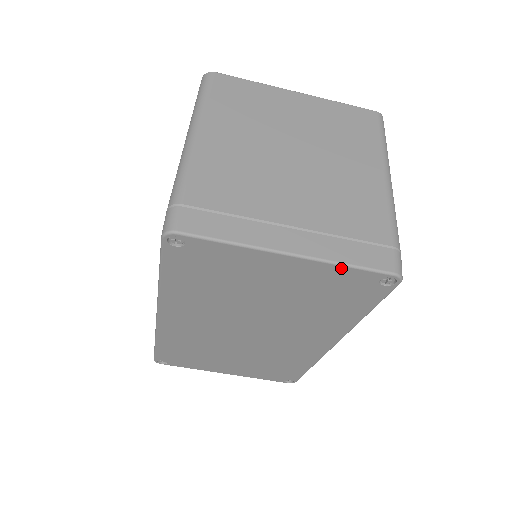
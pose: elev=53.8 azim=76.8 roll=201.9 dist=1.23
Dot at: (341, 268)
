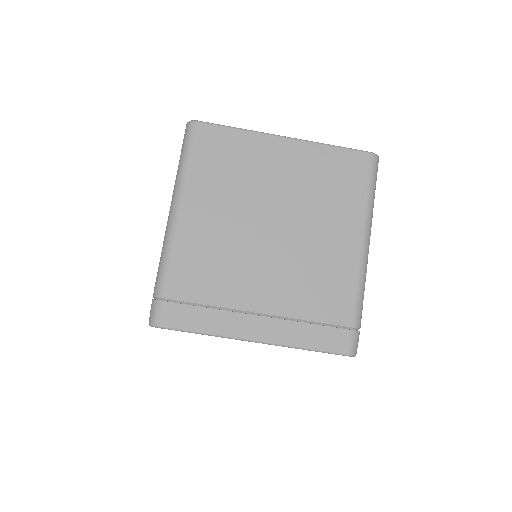
Dot at: occluded
